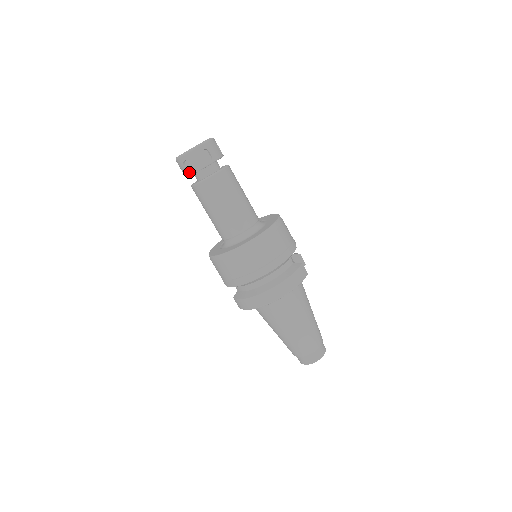
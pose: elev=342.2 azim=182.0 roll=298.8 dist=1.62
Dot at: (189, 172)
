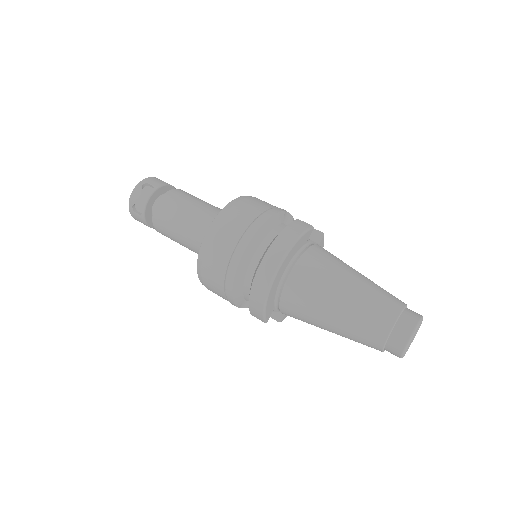
Dot at: (141, 214)
